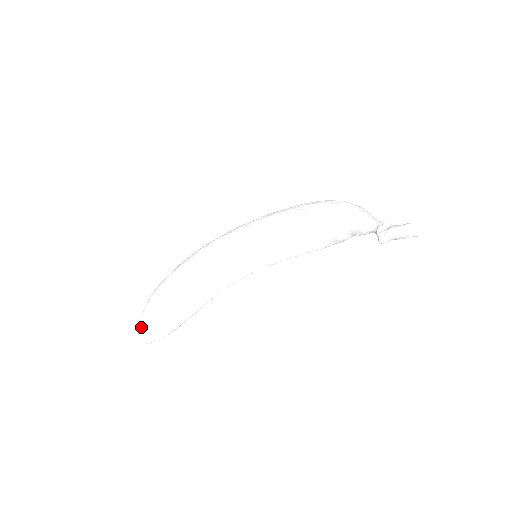
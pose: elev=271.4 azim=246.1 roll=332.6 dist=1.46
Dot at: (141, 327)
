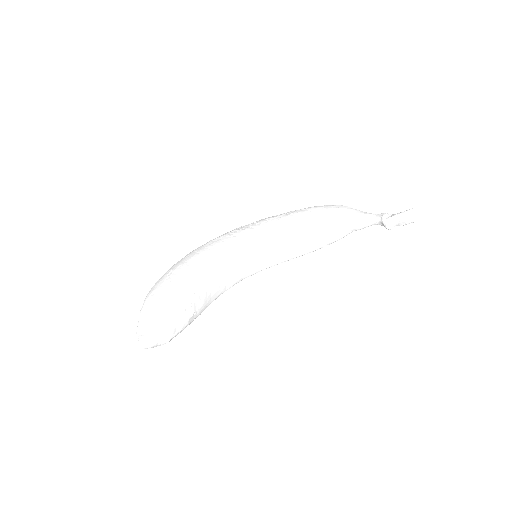
Dot at: (144, 327)
